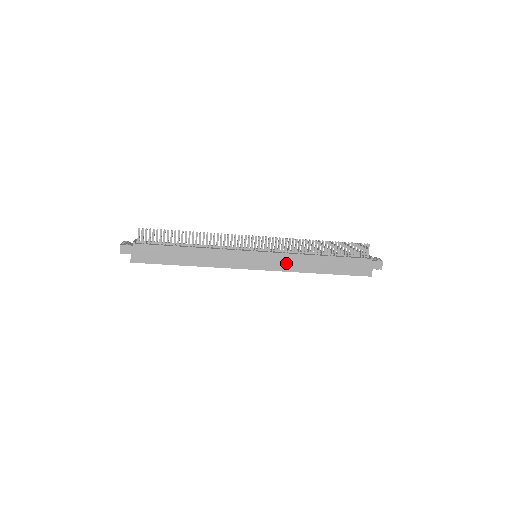
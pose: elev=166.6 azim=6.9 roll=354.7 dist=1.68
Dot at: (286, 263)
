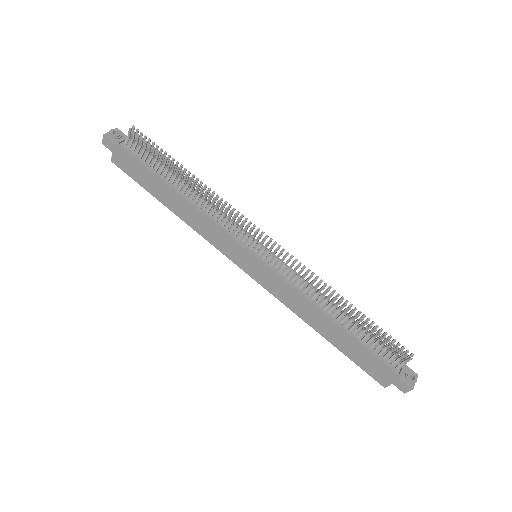
Dot at: (284, 293)
